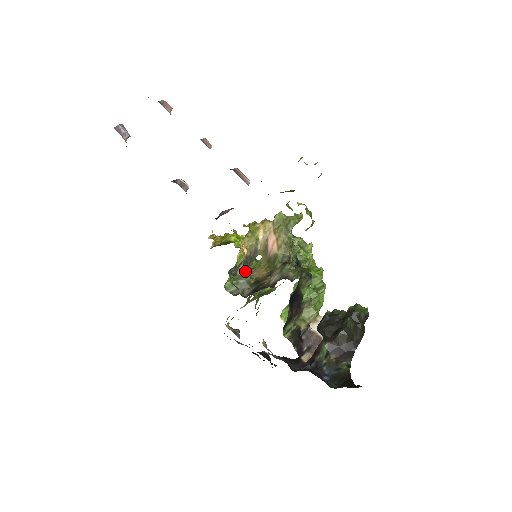
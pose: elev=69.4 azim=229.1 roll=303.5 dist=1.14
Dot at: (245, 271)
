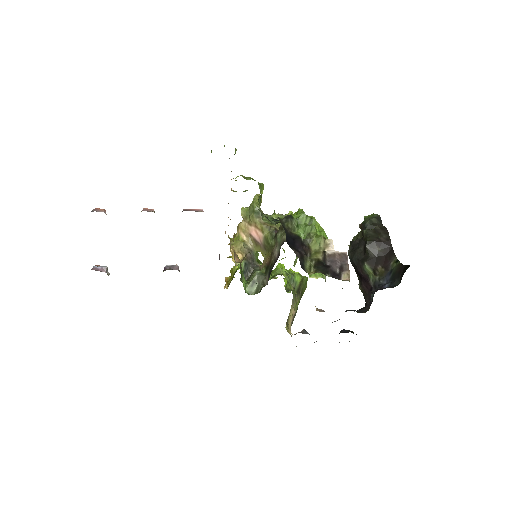
Dot at: (242, 260)
